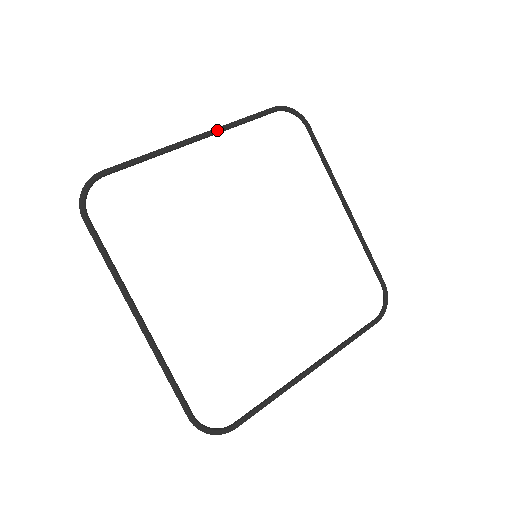
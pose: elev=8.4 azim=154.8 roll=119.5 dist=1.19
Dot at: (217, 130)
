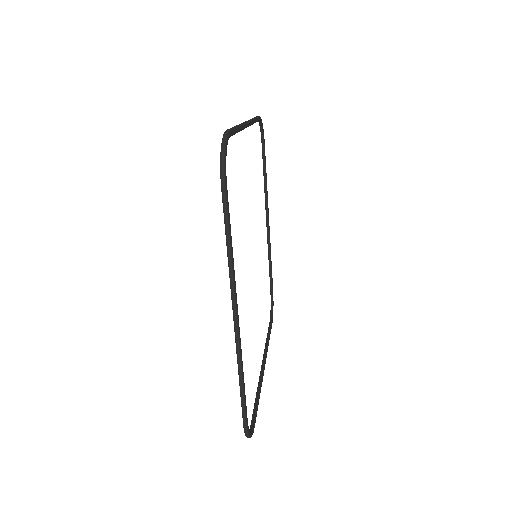
Dot at: (252, 122)
